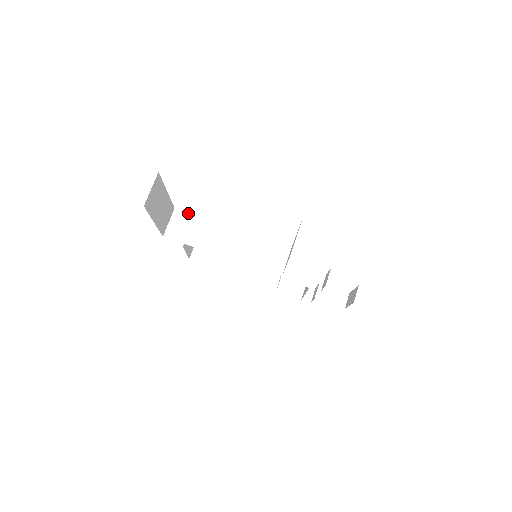
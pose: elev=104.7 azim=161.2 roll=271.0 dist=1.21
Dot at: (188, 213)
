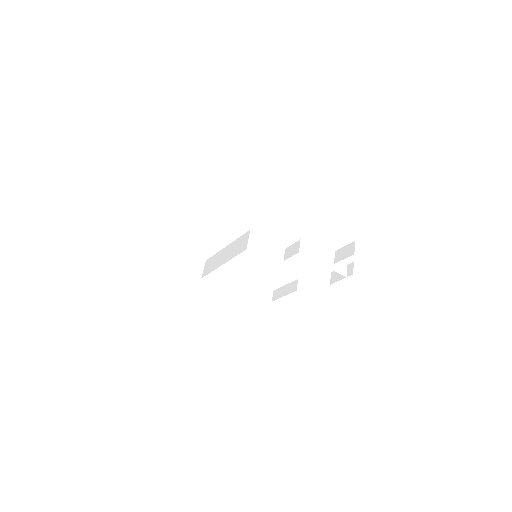
Dot at: (210, 258)
